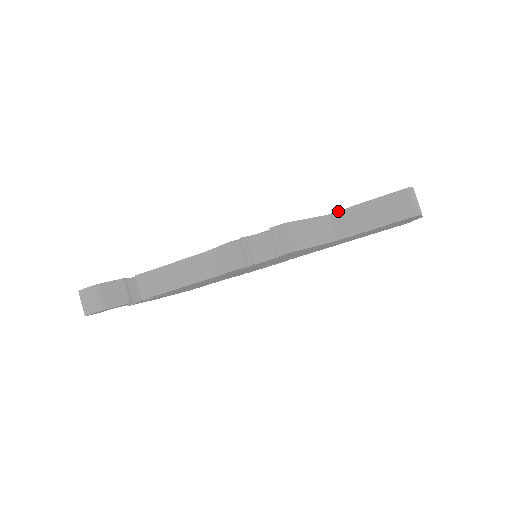
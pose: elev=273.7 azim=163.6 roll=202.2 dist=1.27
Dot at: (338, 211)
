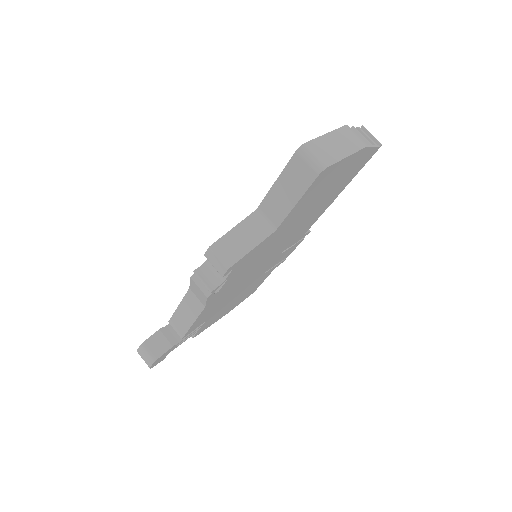
Dot at: (262, 201)
